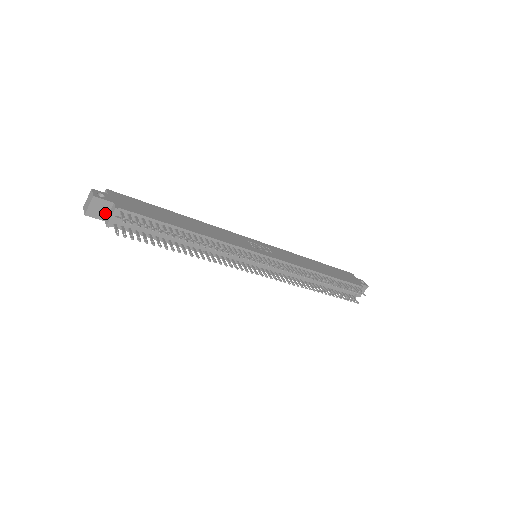
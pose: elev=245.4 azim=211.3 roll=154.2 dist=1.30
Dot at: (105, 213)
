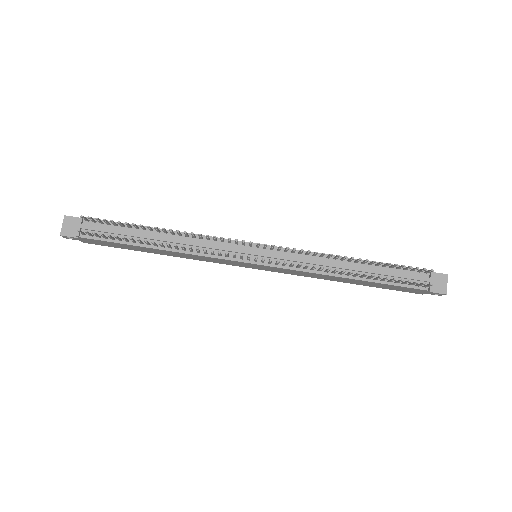
Dot at: occluded
